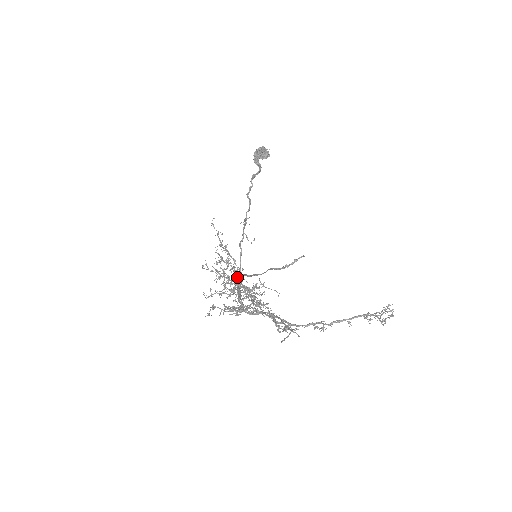
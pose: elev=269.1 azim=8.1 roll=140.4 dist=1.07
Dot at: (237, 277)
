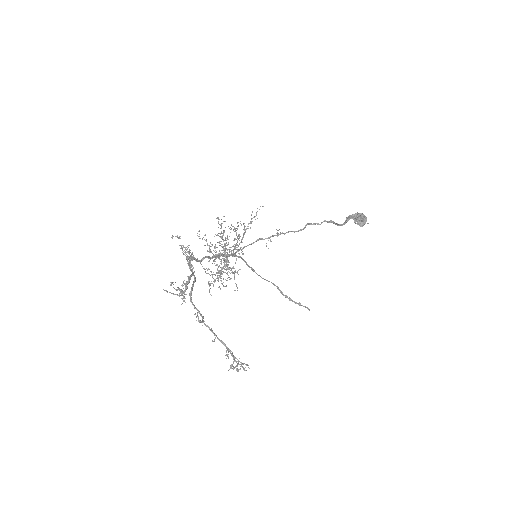
Dot at: occluded
